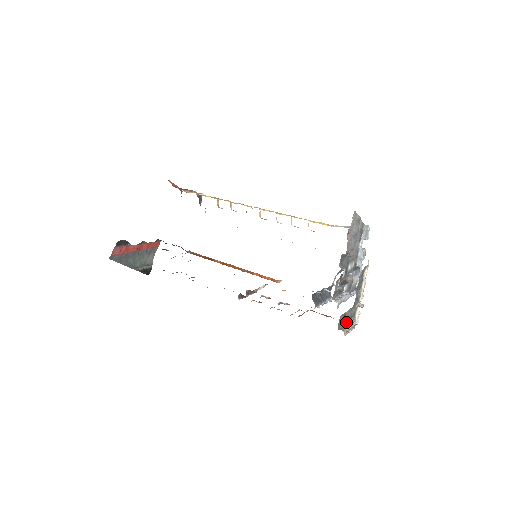
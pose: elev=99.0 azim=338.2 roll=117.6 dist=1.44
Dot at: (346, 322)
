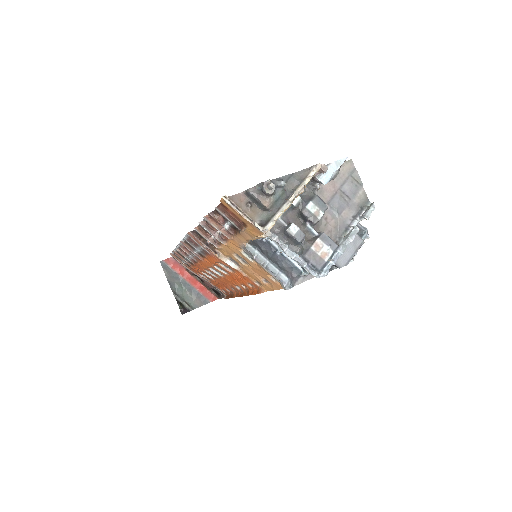
Dot at: occluded
